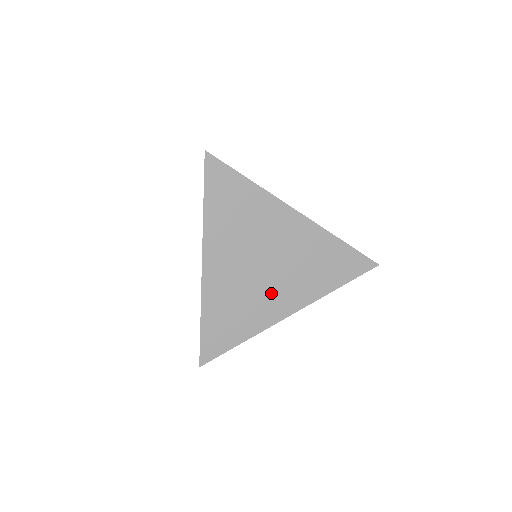
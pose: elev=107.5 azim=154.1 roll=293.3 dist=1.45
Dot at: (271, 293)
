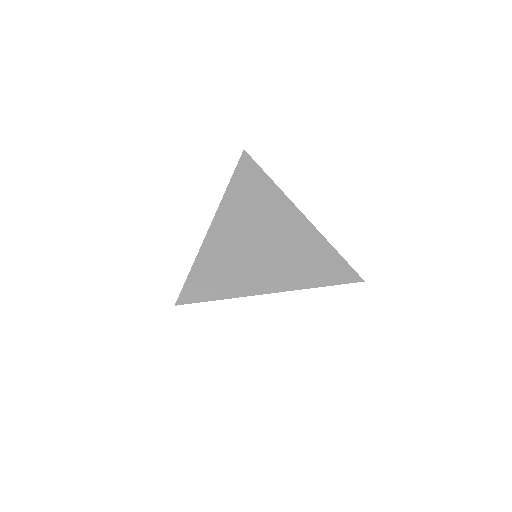
Dot at: (263, 266)
